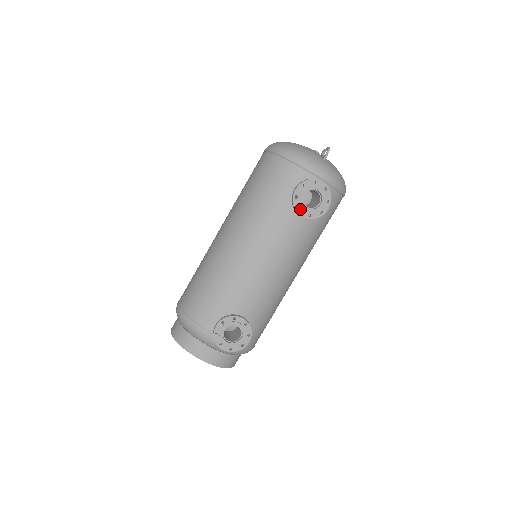
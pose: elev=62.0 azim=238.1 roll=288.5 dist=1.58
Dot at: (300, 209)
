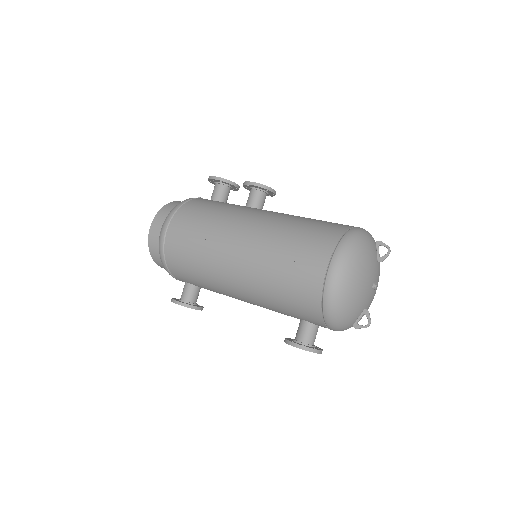
Dot at: occluded
